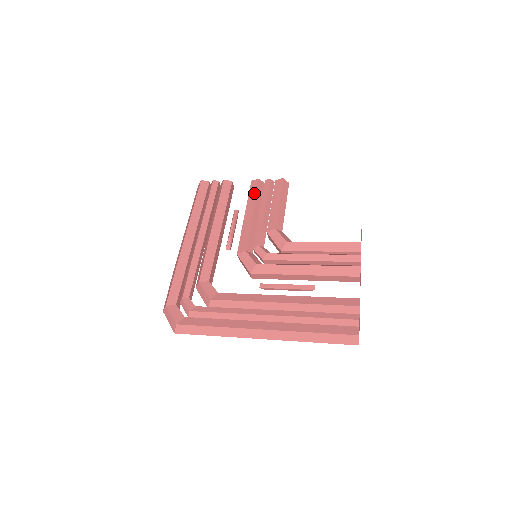
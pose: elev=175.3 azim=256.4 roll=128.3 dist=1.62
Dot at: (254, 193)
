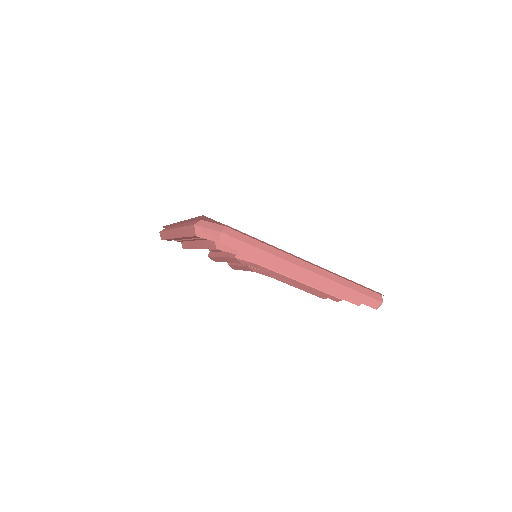
Dot at: occluded
